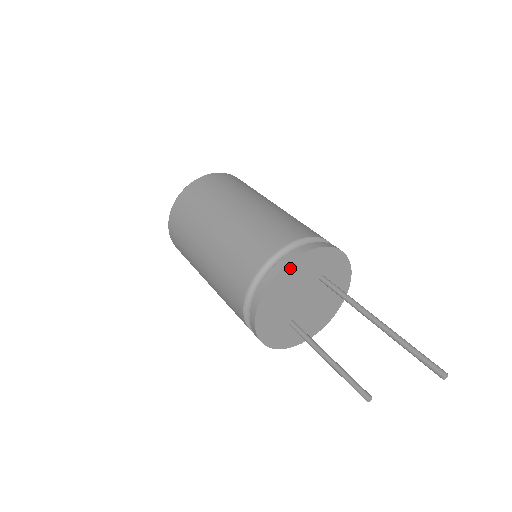
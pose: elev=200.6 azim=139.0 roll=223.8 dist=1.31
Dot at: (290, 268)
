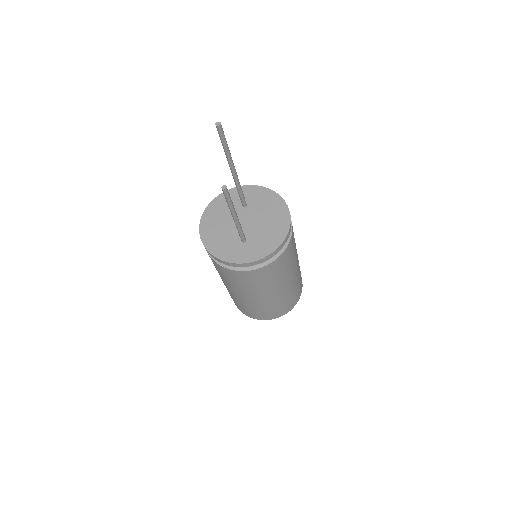
Dot at: (210, 210)
